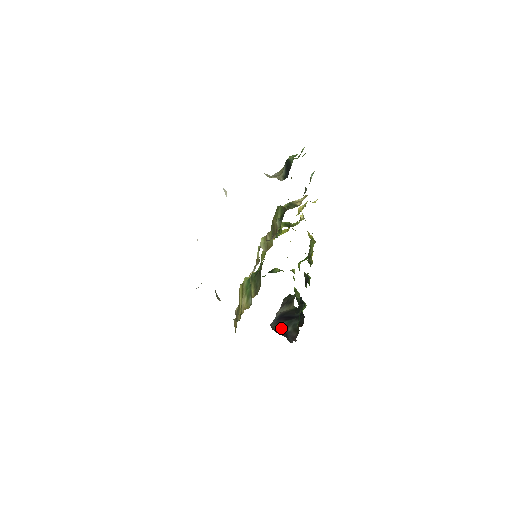
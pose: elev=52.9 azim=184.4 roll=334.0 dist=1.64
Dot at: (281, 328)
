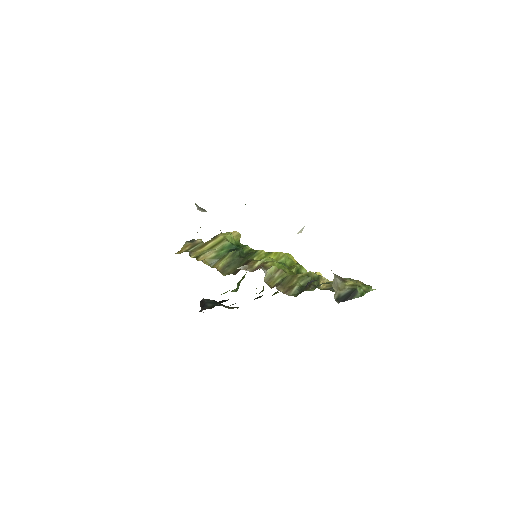
Dot at: (206, 300)
